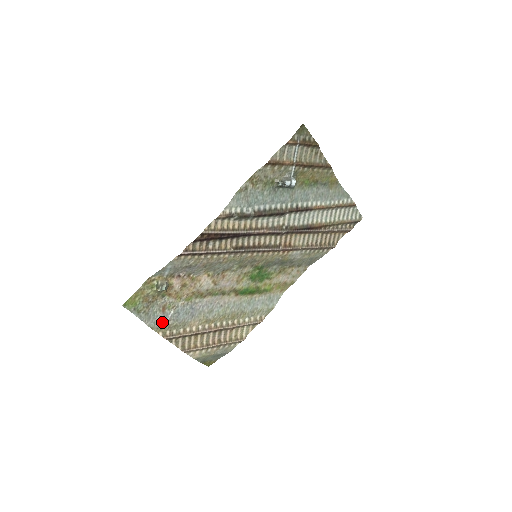
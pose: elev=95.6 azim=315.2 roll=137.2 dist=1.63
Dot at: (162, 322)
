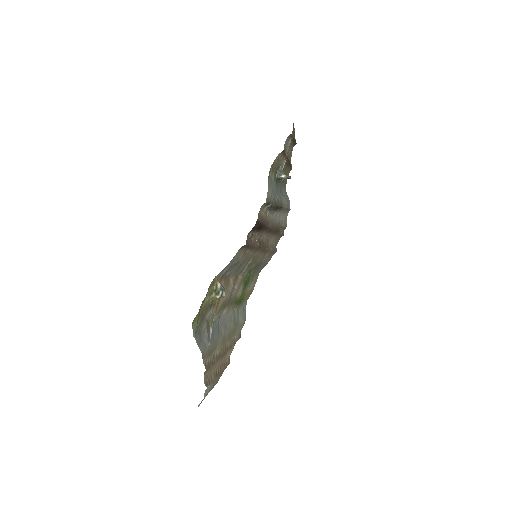
Dot at: (207, 345)
